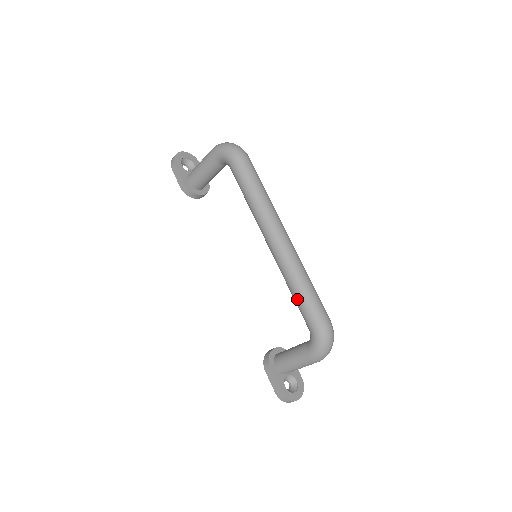
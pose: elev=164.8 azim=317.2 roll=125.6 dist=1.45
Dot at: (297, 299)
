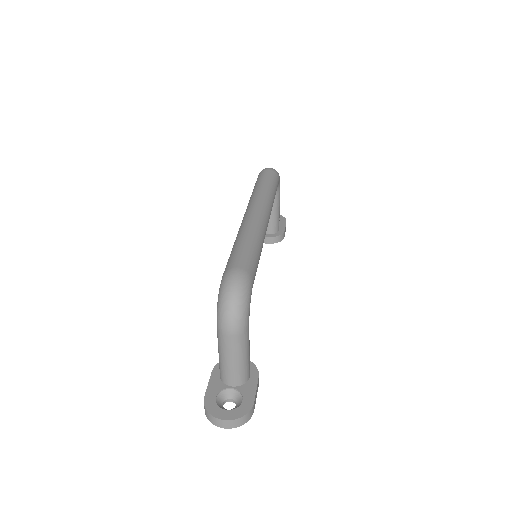
Dot at: occluded
